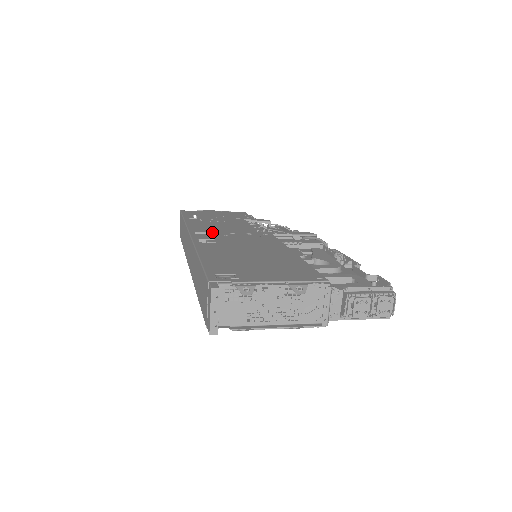
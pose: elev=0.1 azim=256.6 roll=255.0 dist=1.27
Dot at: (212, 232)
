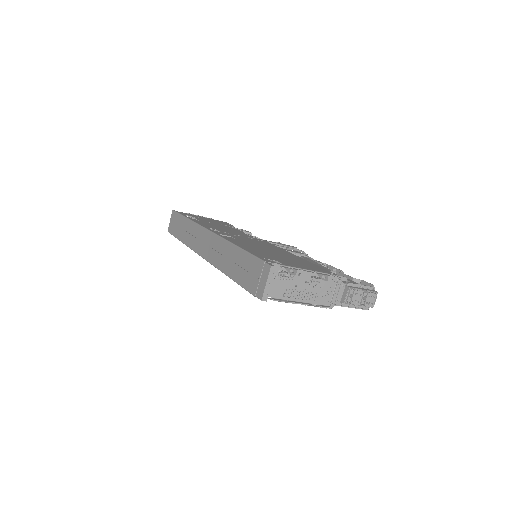
Dot at: (222, 231)
